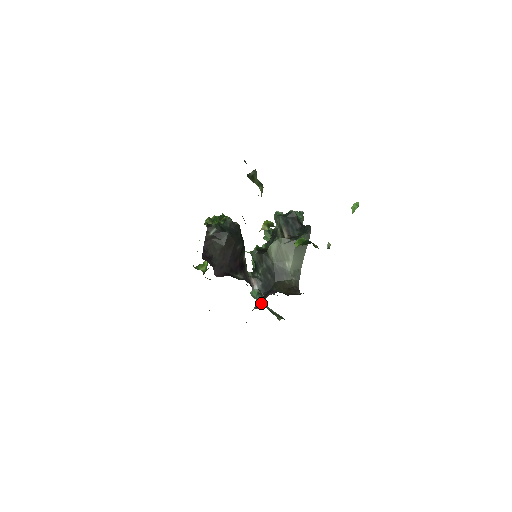
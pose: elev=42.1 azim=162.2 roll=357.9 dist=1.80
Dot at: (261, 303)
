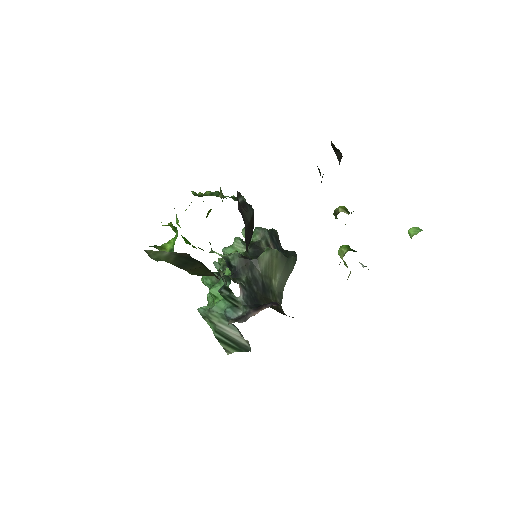
Dot at: (249, 316)
